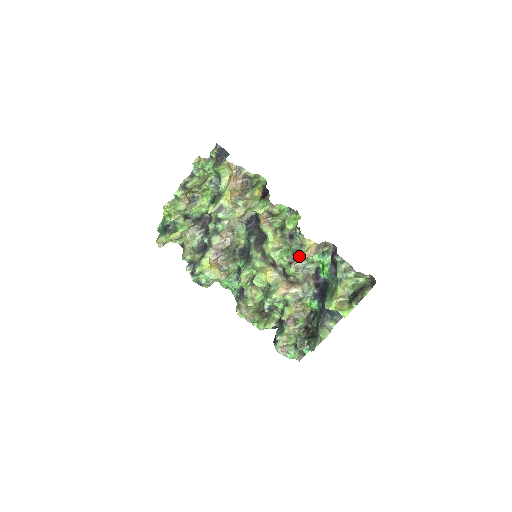
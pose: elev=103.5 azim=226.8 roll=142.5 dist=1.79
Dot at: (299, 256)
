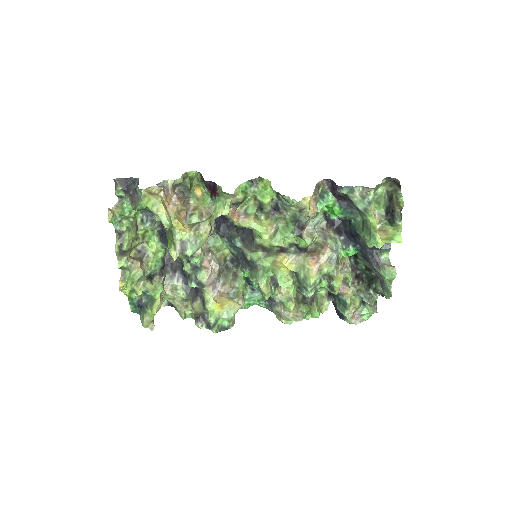
Dot at: (302, 221)
